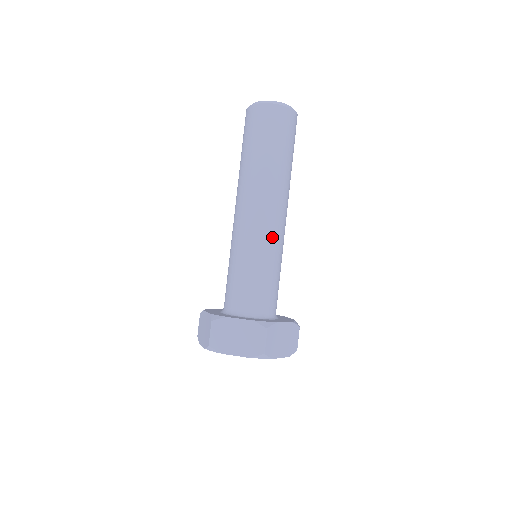
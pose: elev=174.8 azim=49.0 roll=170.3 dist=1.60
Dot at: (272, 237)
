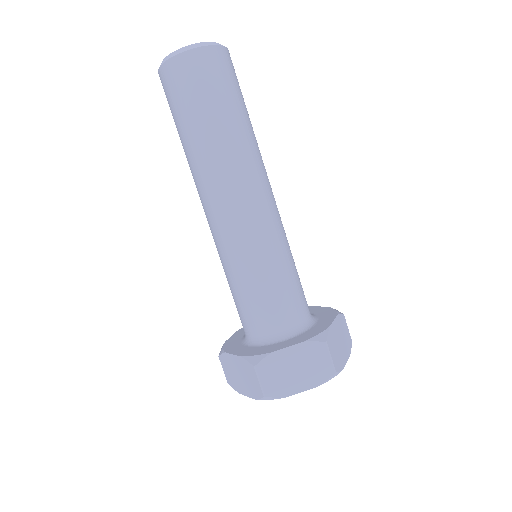
Dot at: (273, 226)
